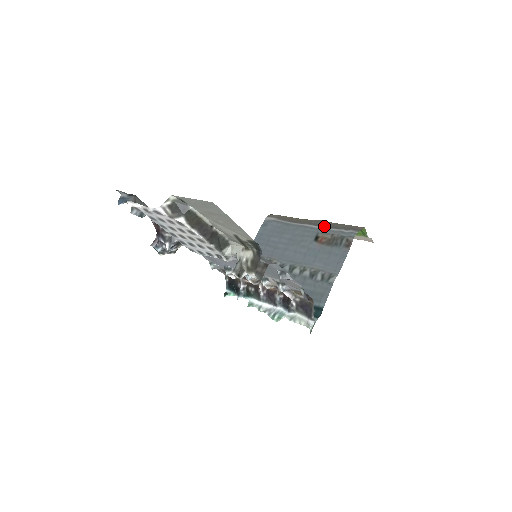
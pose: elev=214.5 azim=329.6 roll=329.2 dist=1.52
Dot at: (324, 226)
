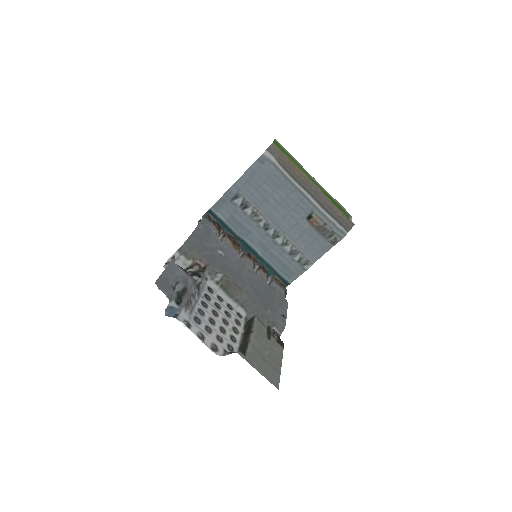
Dot at: (321, 205)
